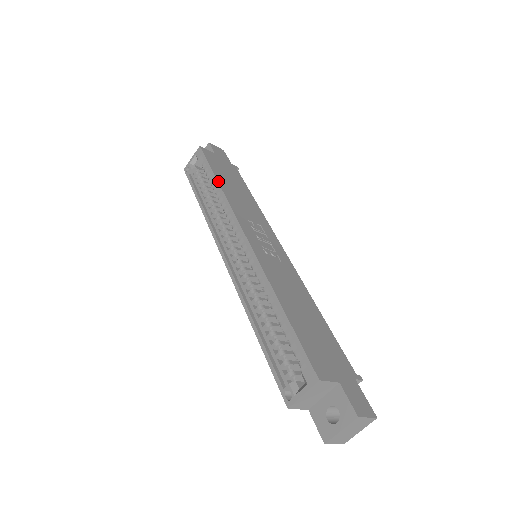
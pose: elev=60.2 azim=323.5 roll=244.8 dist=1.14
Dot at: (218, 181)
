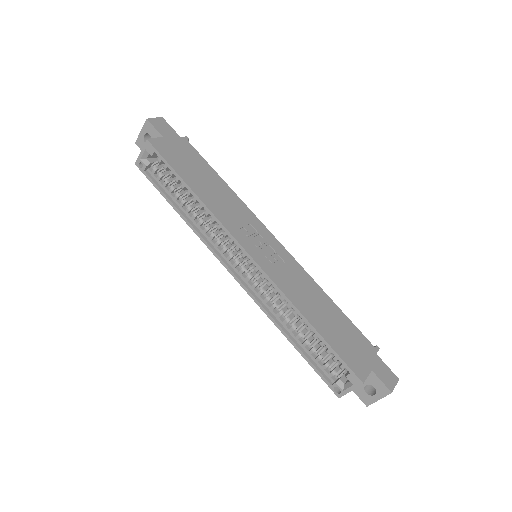
Dot at: (193, 190)
